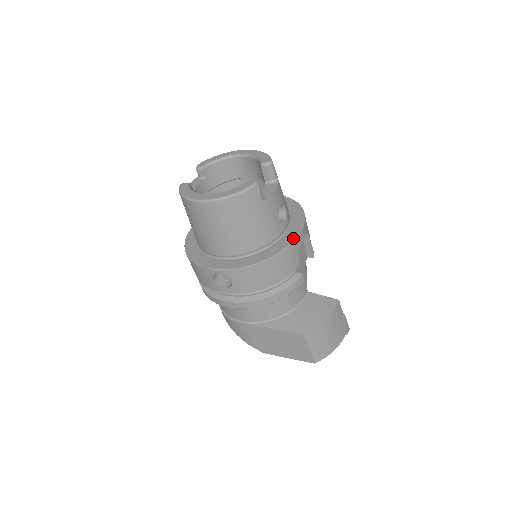
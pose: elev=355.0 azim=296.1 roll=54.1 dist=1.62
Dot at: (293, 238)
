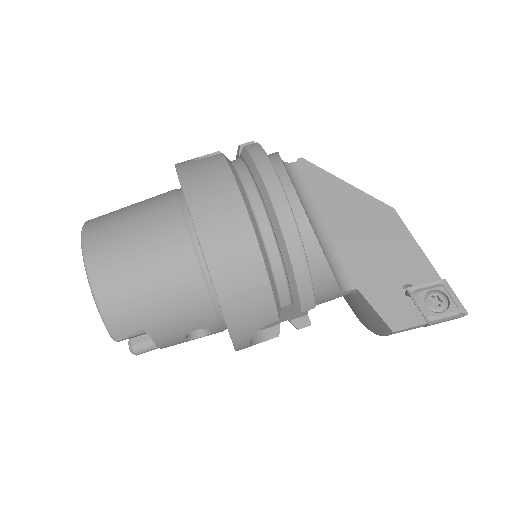
Dot at: occluded
